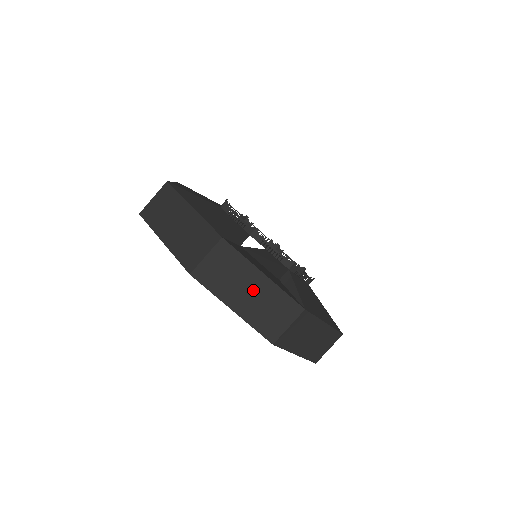
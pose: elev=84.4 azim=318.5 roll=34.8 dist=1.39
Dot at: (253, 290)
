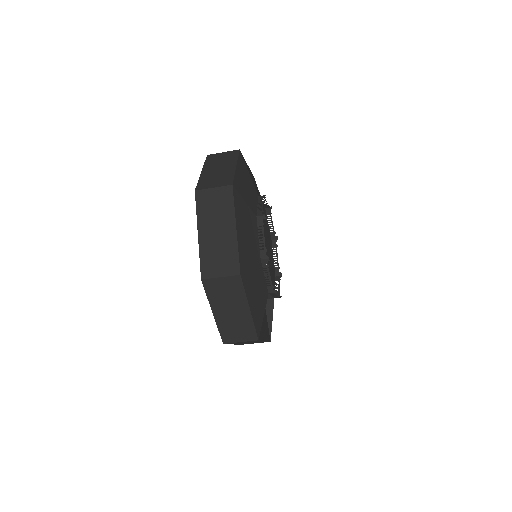
Dot at: (252, 342)
